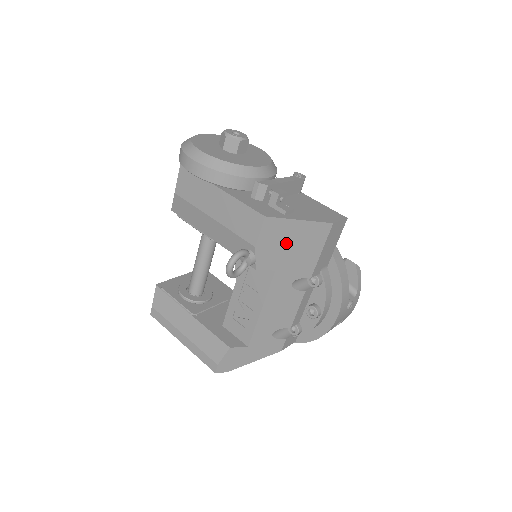
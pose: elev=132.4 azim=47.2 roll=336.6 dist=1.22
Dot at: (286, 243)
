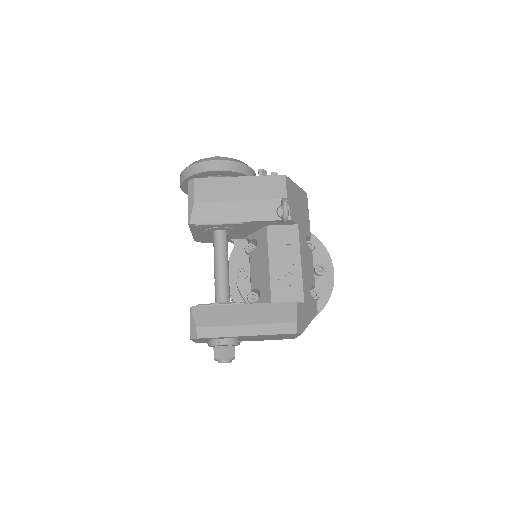
Dot at: (296, 201)
